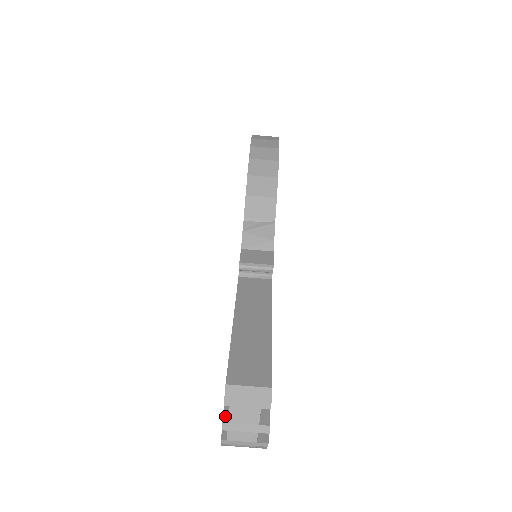
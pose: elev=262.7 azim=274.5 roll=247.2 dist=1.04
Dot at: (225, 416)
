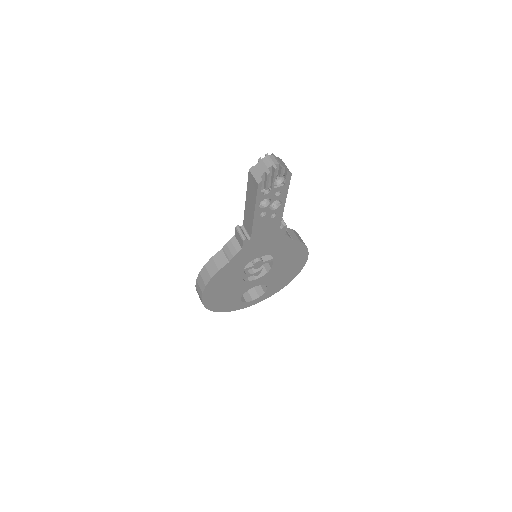
Dot at: occluded
